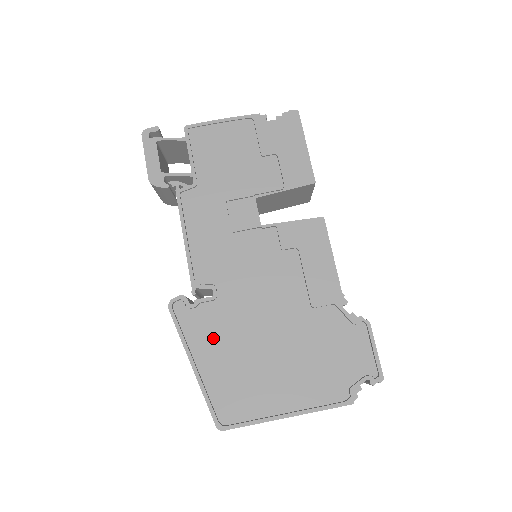
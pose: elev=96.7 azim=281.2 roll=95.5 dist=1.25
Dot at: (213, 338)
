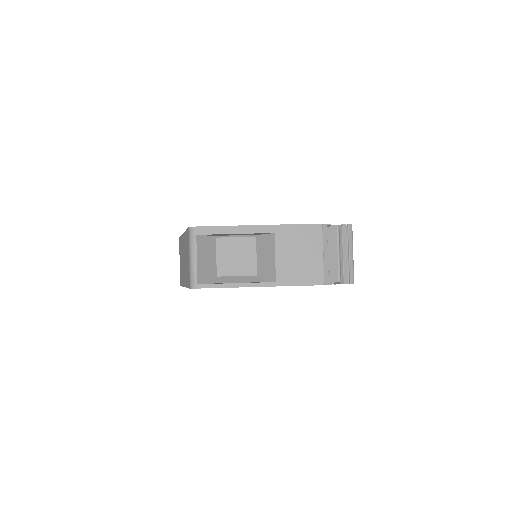
Dot at: occluded
